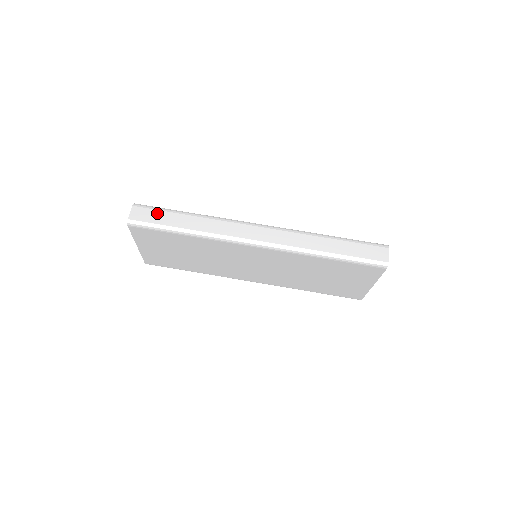
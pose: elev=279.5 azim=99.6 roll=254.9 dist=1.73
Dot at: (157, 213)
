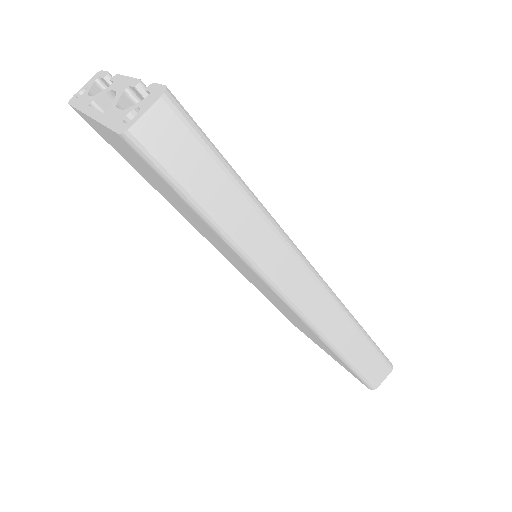
Dot at: (198, 154)
